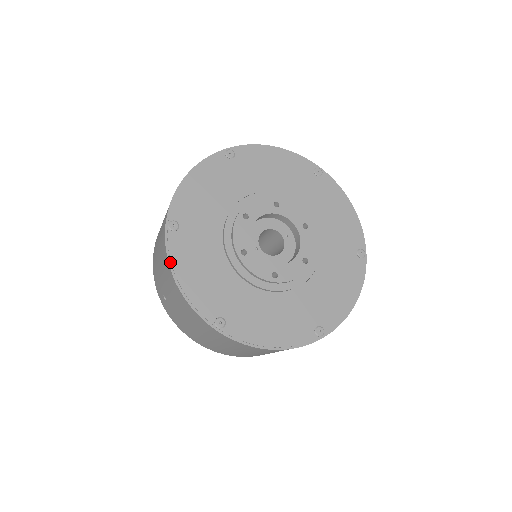
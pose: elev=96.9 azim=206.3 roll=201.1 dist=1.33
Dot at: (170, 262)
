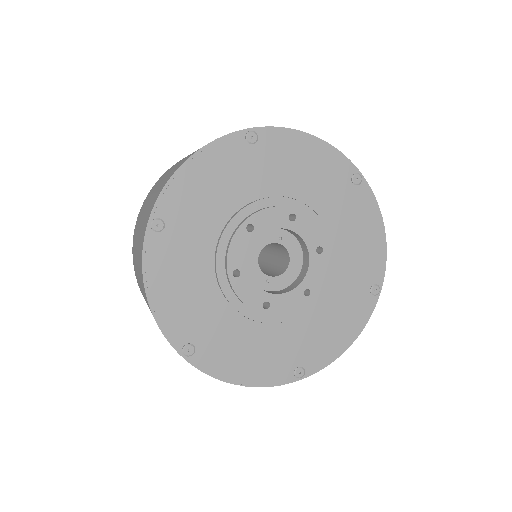
Dot at: (218, 378)
